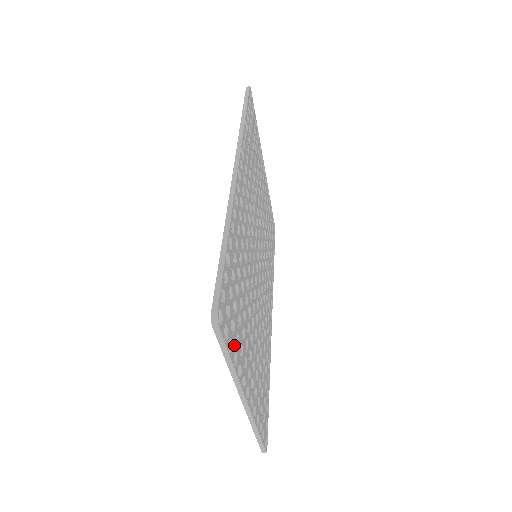
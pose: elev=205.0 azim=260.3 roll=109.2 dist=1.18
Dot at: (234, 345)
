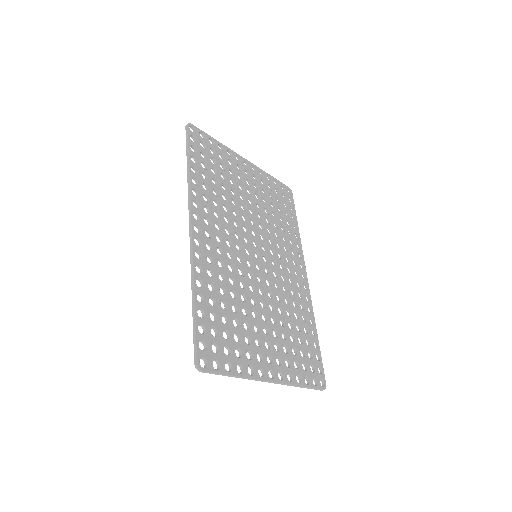
Dot at: (234, 361)
